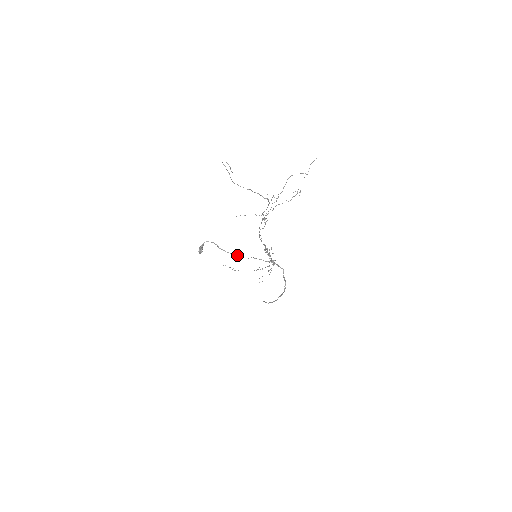
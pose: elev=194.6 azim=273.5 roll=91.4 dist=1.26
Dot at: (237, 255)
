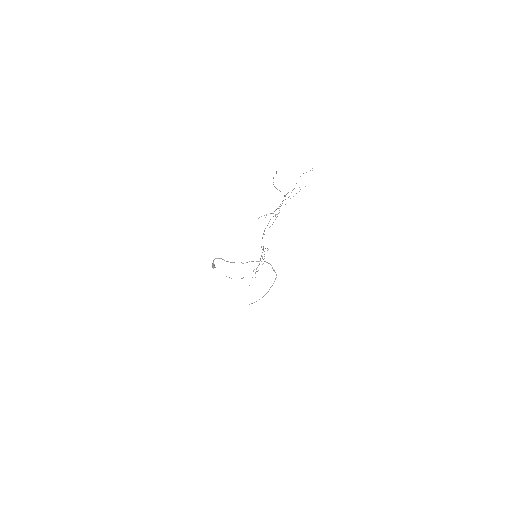
Dot at: occluded
